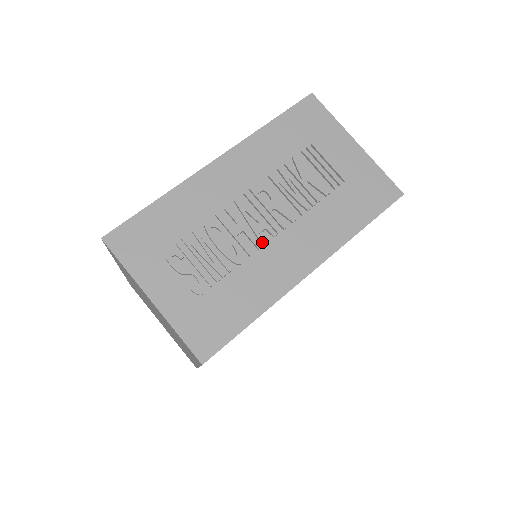
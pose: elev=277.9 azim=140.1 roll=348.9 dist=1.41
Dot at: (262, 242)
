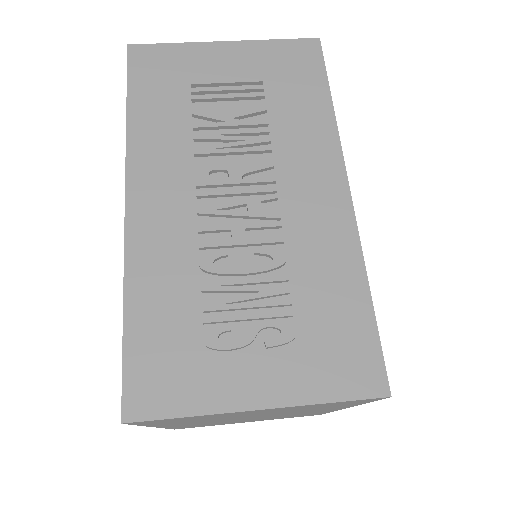
Dot at: (275, 216)
